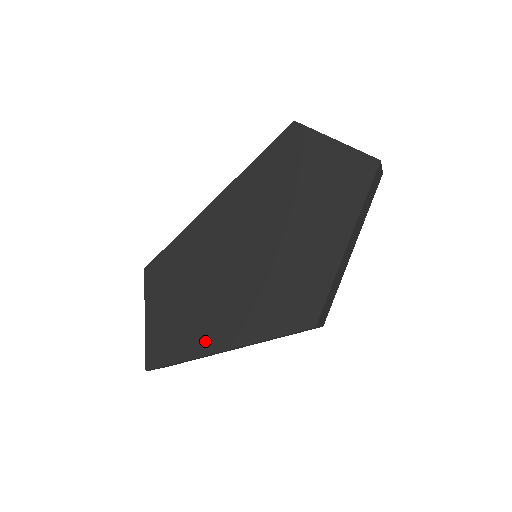
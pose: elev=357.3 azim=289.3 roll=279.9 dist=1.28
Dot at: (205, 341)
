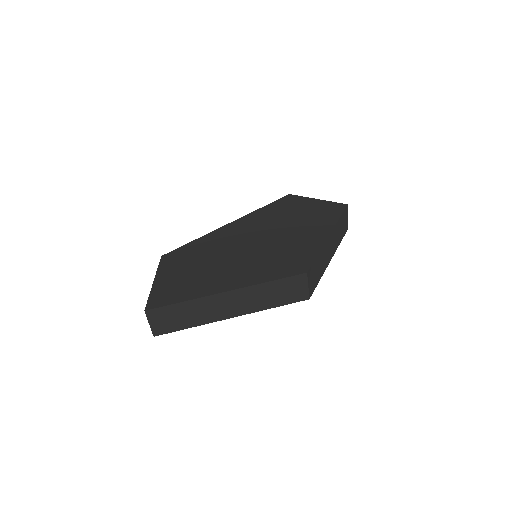
Dot at: (209, 288)
